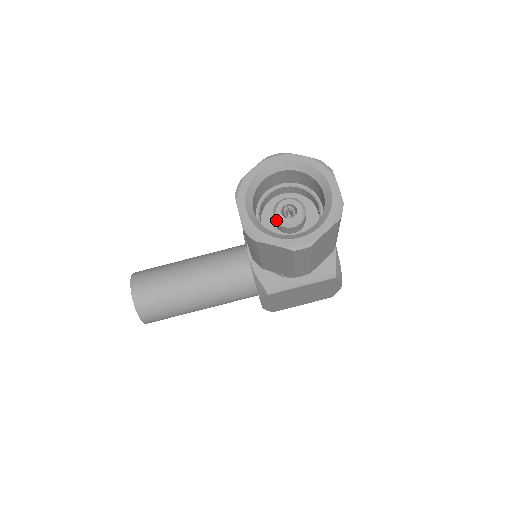
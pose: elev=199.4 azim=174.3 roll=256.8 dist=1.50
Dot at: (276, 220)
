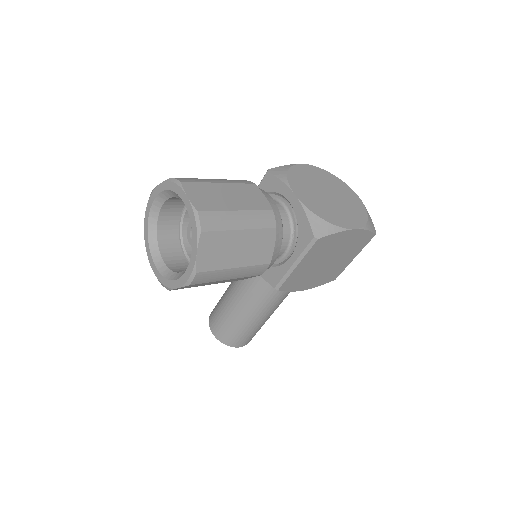
Dot at: occluded
